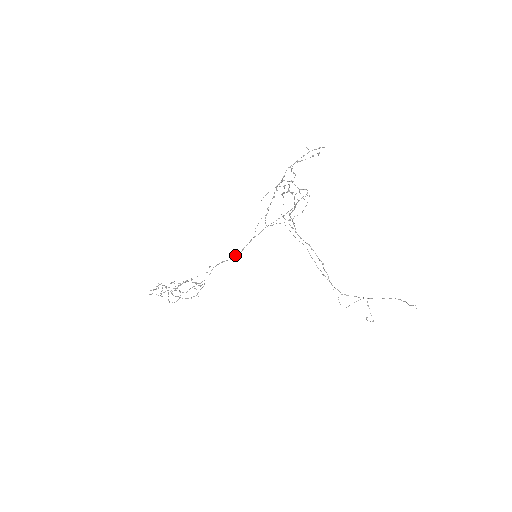
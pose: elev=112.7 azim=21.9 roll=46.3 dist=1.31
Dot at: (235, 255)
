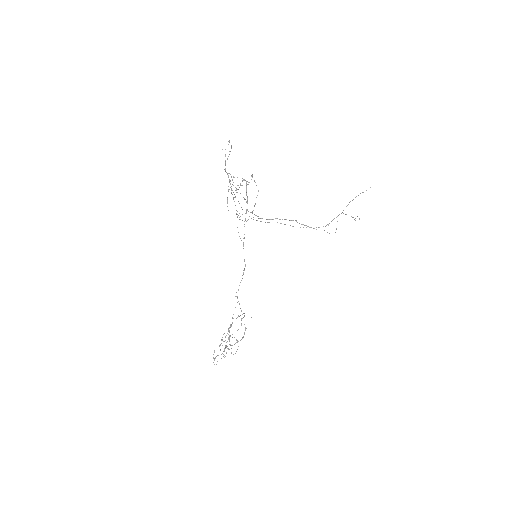
Dot at: (243, 270)
